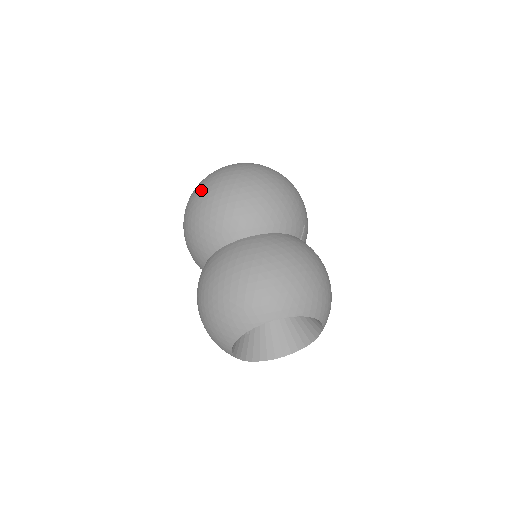
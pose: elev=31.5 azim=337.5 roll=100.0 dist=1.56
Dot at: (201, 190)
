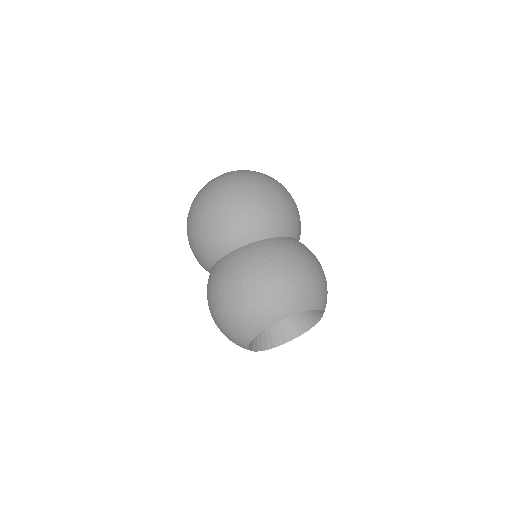
Dot at: (226, 189)
